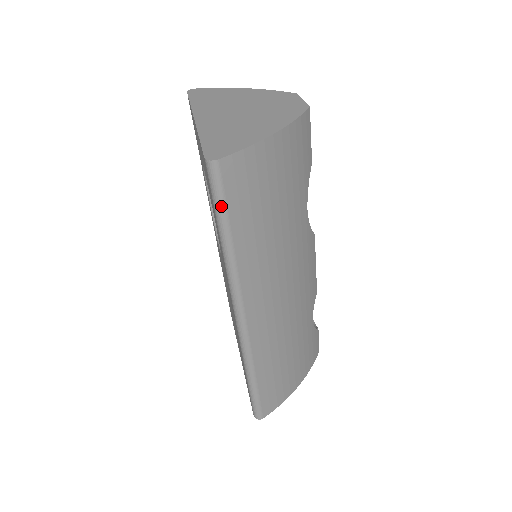
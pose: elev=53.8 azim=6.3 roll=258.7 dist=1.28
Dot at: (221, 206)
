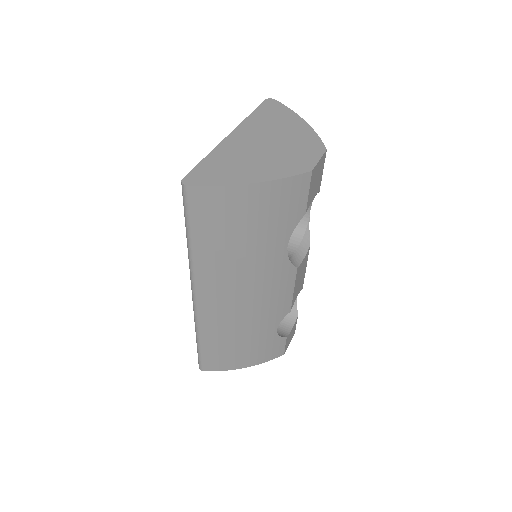
Dot at: (186, 216)
